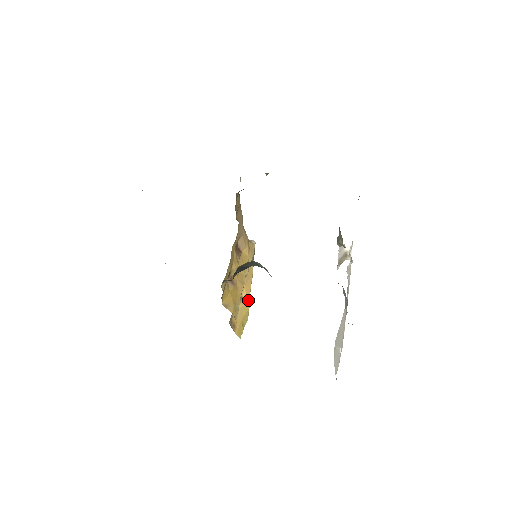
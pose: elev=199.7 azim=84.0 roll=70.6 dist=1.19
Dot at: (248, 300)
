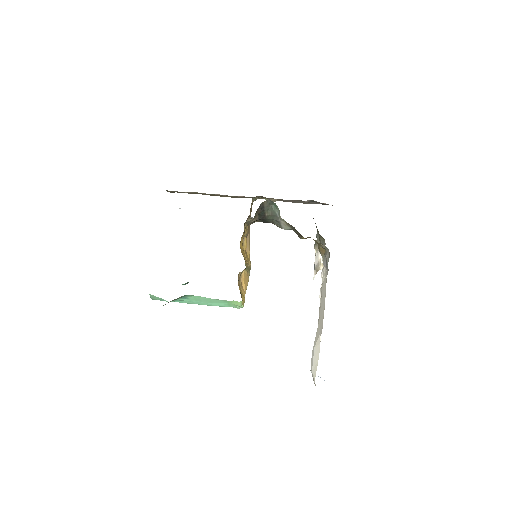
Dot at: (245, 293)
